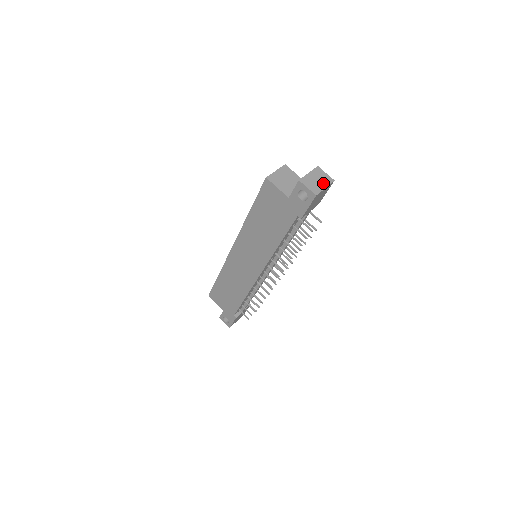
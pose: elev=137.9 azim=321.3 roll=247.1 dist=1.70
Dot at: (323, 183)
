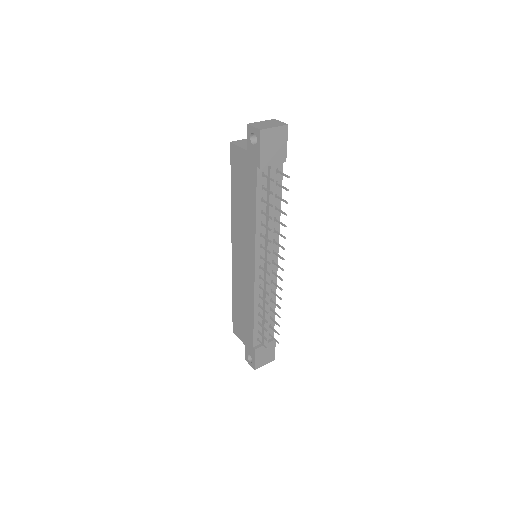
Dot at: (273, 125)
